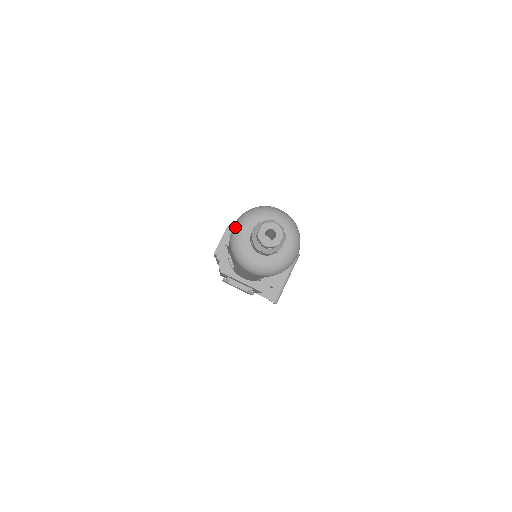
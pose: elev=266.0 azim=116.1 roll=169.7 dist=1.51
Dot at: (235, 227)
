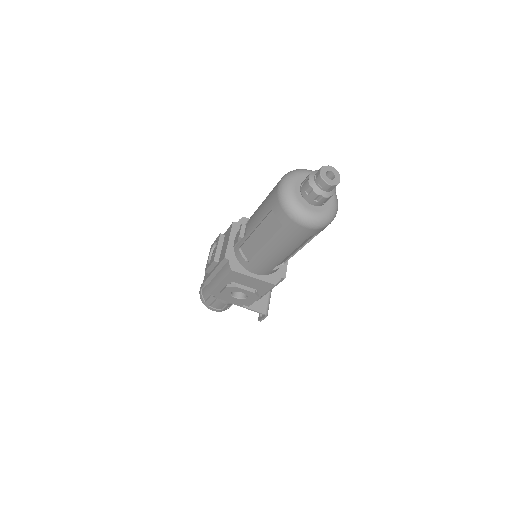
Dot at: (283, 186)
